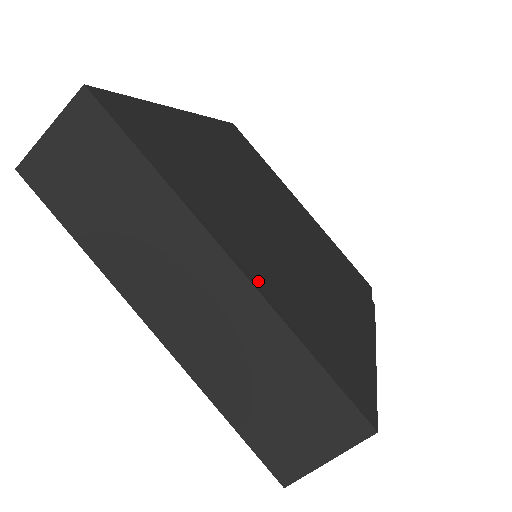
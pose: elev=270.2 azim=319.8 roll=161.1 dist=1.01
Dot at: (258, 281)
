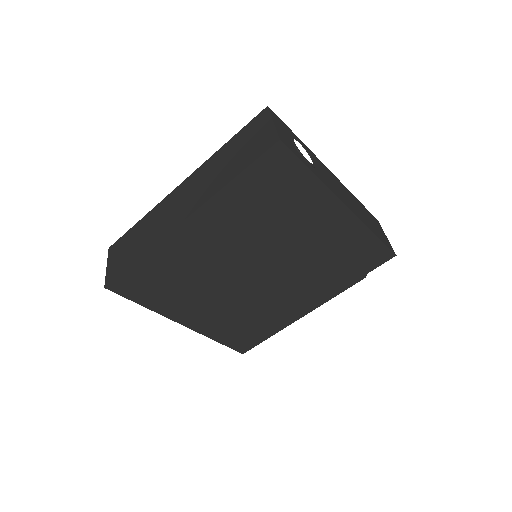
Dot at: (197, 327)
